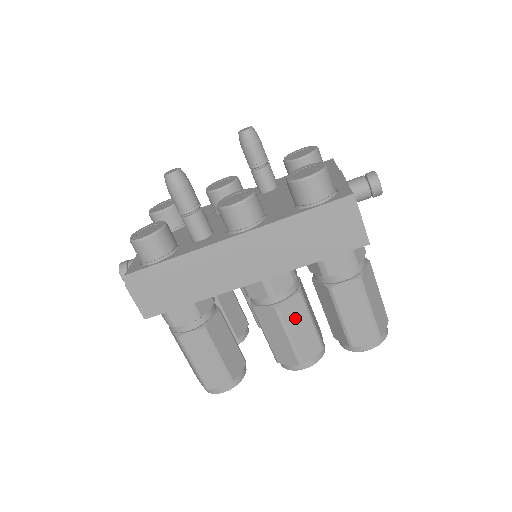
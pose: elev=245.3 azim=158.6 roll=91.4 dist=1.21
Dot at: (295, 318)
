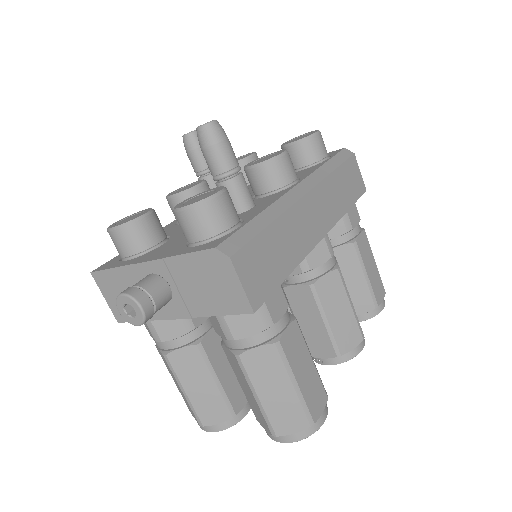
Dot at: occluded
